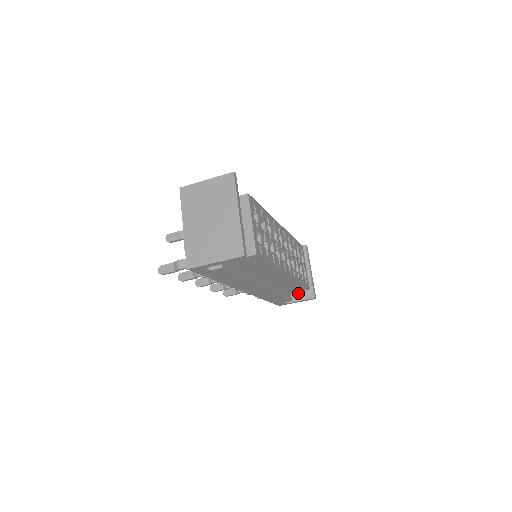
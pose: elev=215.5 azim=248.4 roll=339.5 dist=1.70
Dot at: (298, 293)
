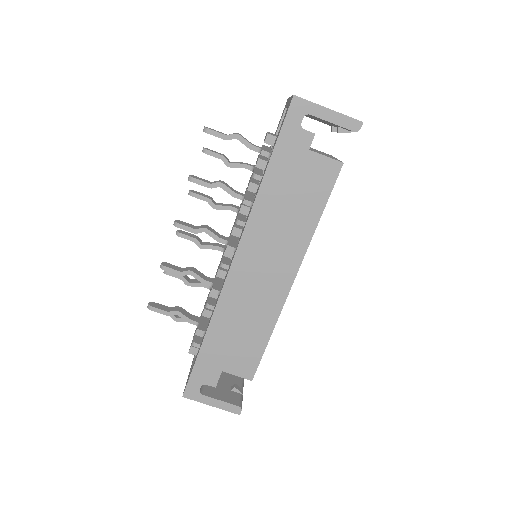
Dot at: (221, 392)
